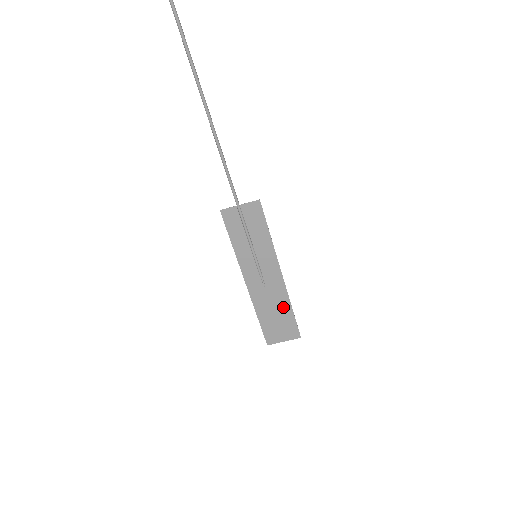
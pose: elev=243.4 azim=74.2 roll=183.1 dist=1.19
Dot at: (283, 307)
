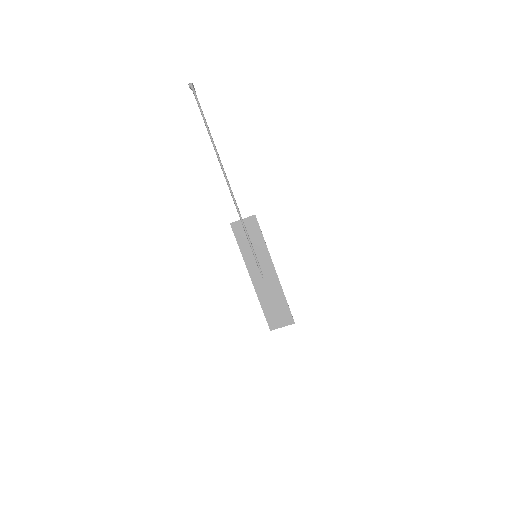
Dot at: (279, 297)
